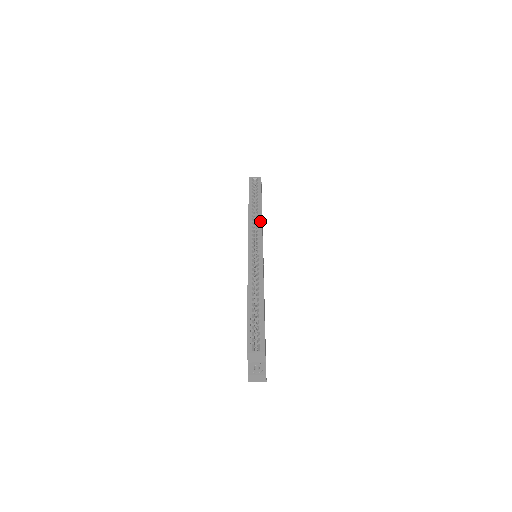
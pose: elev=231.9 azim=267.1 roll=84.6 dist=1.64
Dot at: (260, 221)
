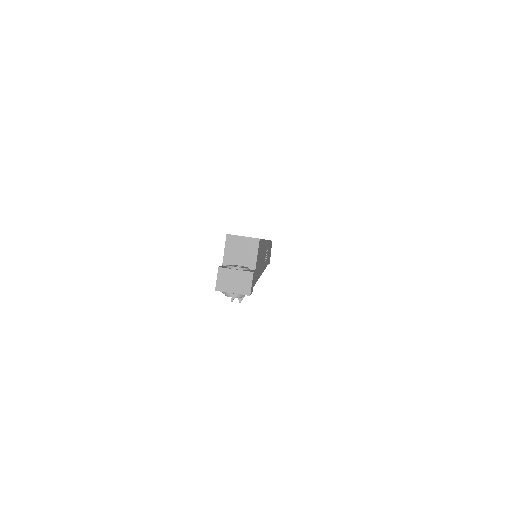
Dot at: occluded
